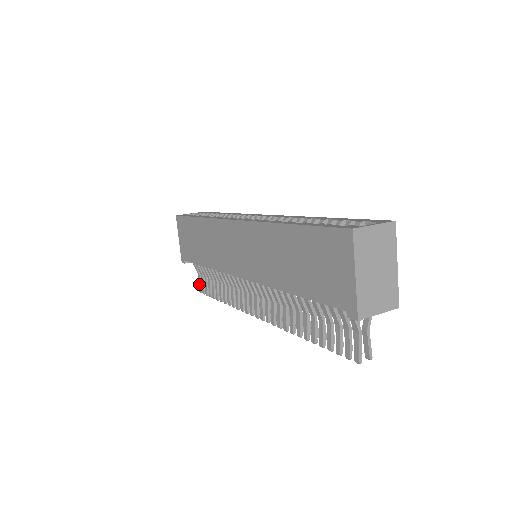
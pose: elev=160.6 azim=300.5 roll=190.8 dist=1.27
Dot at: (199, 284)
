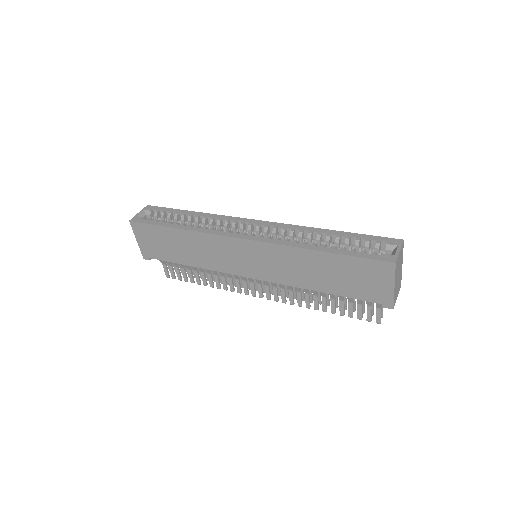
Dot at: (165, 272)
